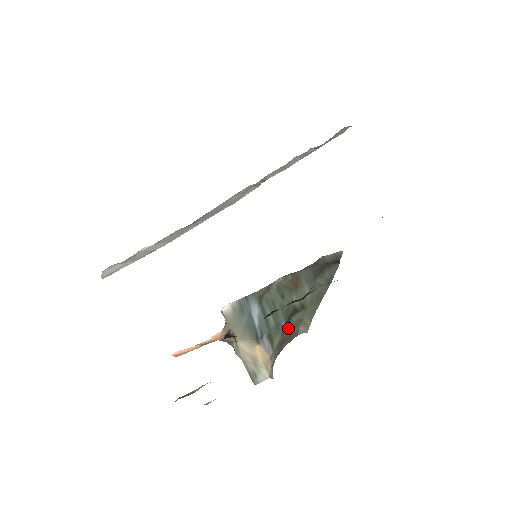
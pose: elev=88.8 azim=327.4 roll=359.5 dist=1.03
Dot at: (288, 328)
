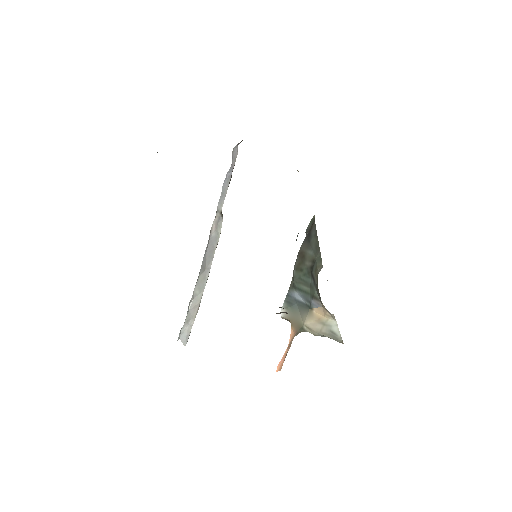
Dot at: (315, 279)
